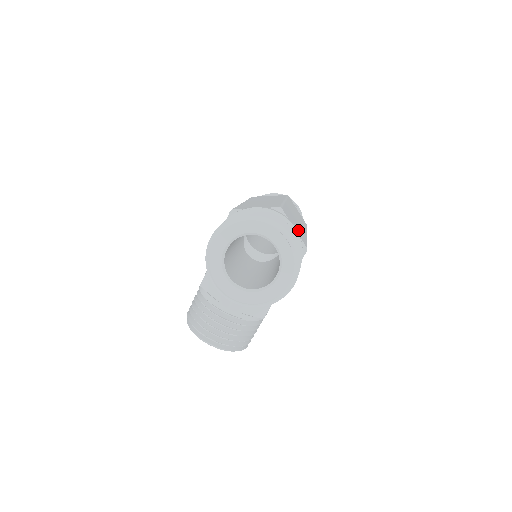
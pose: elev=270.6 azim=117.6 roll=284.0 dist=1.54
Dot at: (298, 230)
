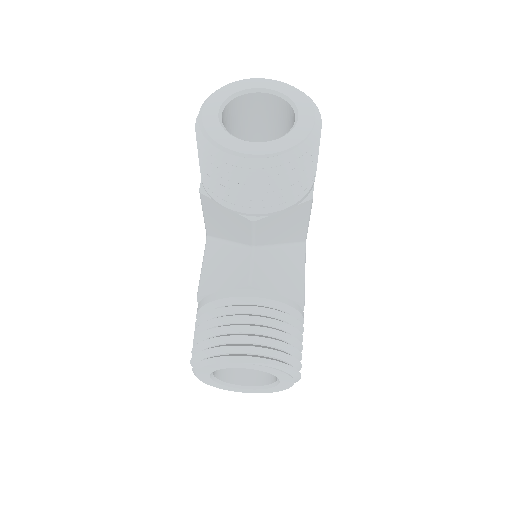
Dot at: occluded
